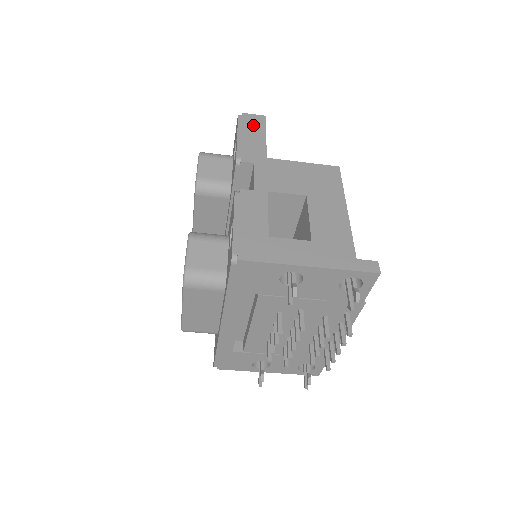
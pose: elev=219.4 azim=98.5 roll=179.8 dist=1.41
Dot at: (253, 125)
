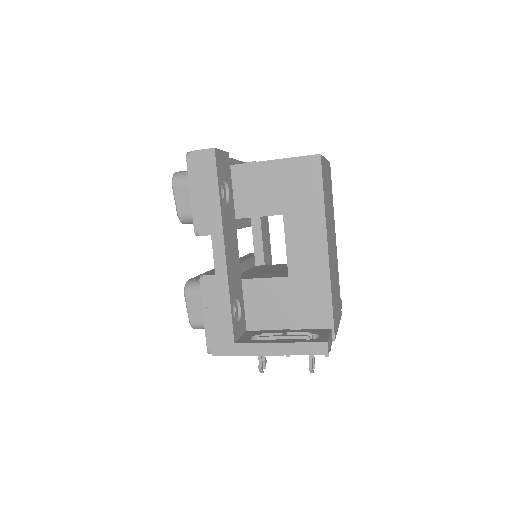
Dot at: (203, 171)
